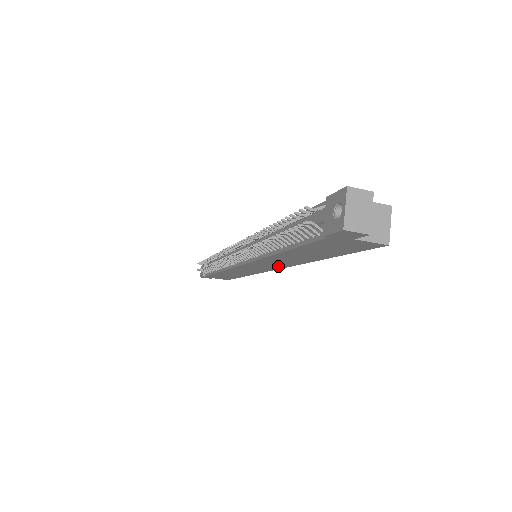
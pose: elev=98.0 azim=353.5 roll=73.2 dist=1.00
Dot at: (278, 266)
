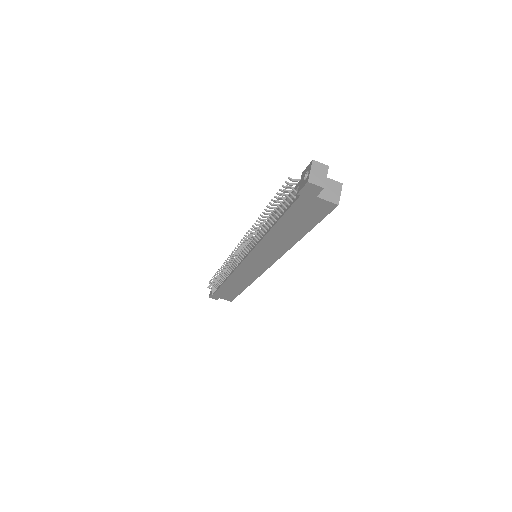
Dot at: (271, 258)
